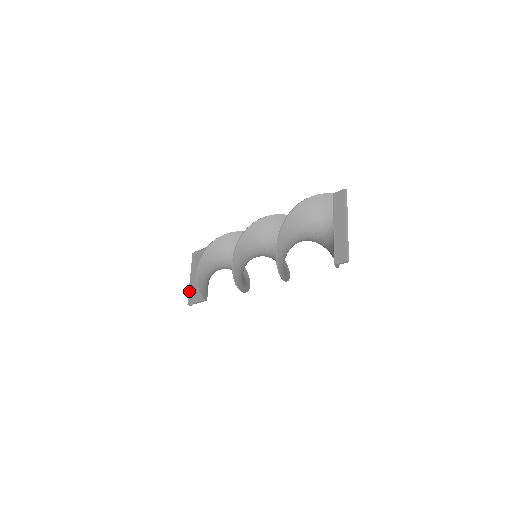
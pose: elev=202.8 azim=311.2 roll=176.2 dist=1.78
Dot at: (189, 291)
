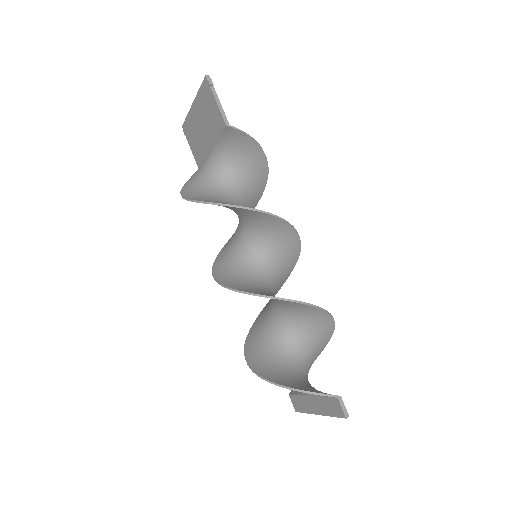
Dot at: (187, 117)
